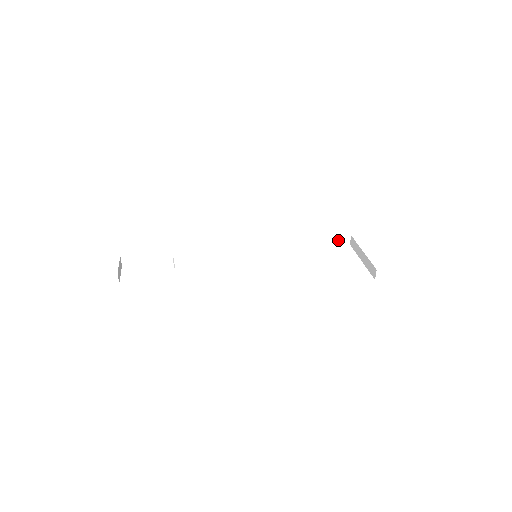
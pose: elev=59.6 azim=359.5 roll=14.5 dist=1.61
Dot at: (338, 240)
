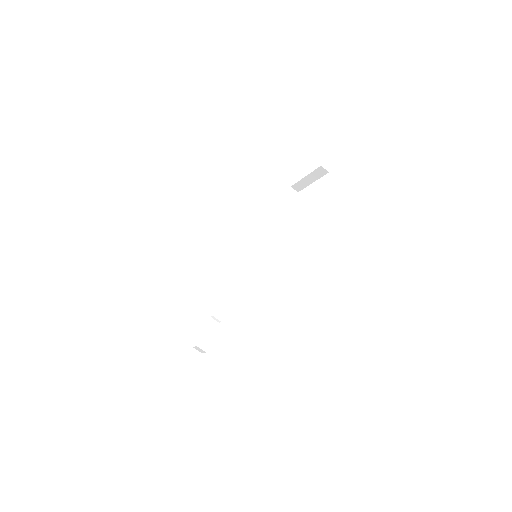
Dot at: (288, 198)
